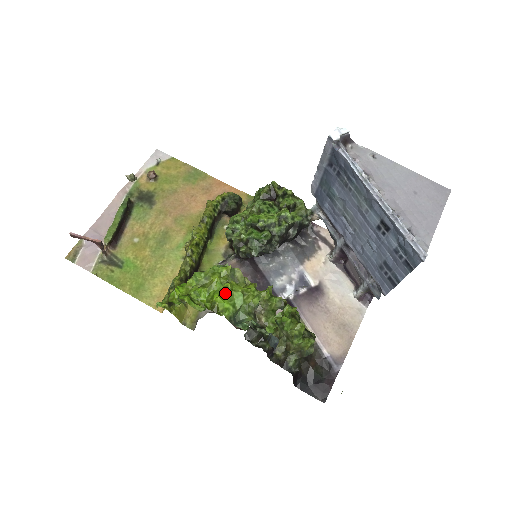
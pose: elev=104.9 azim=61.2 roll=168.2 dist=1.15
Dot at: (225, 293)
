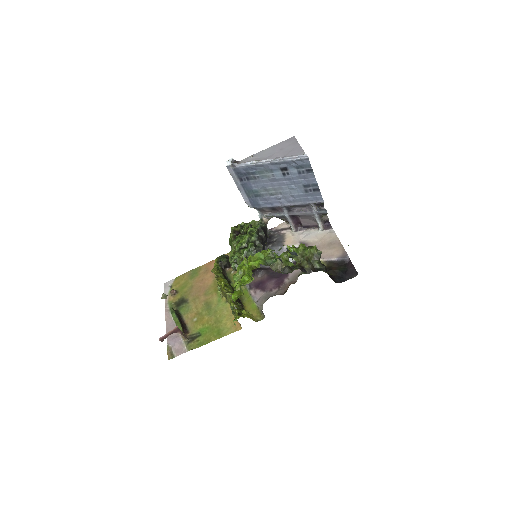
Dot at: (252, 261)
